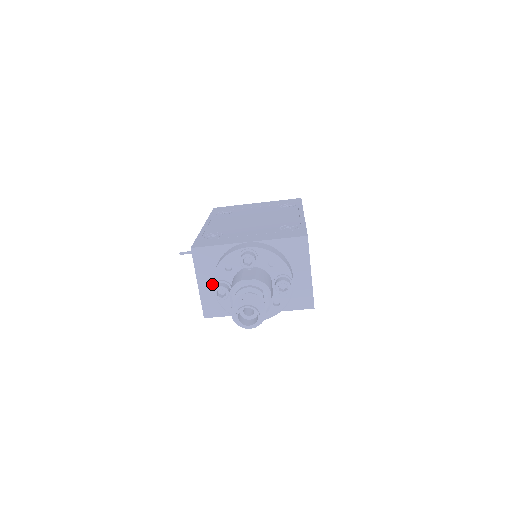
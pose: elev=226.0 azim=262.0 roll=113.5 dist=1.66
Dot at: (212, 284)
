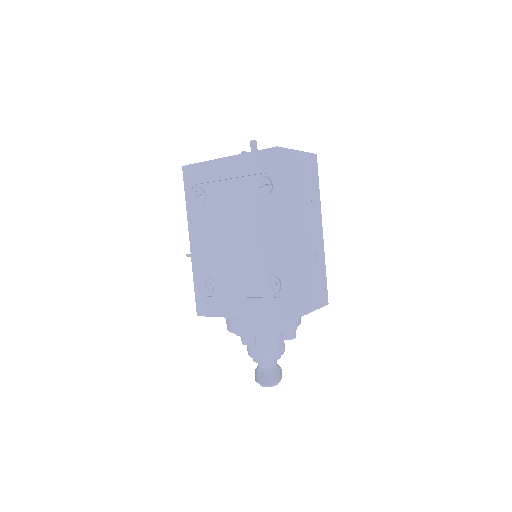
Dot at: occluded
